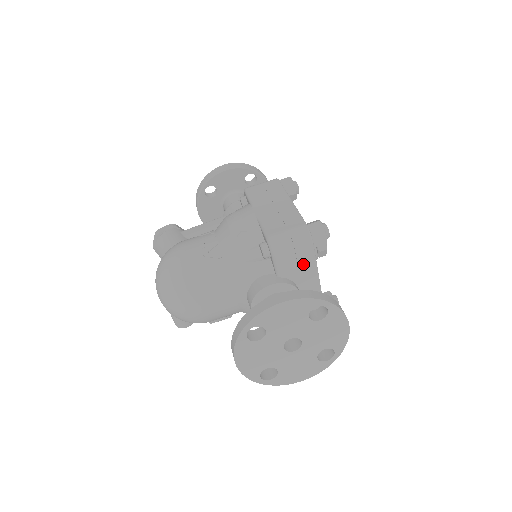
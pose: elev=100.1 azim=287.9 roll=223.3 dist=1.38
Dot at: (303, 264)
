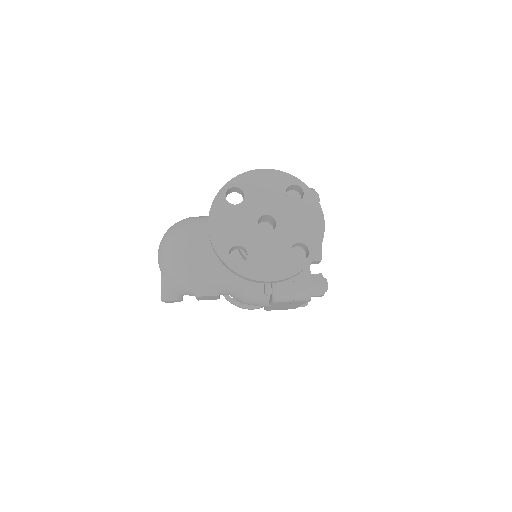
Dot at: occluded
